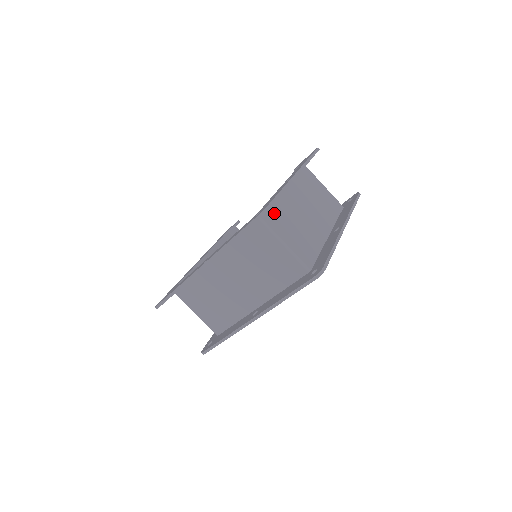
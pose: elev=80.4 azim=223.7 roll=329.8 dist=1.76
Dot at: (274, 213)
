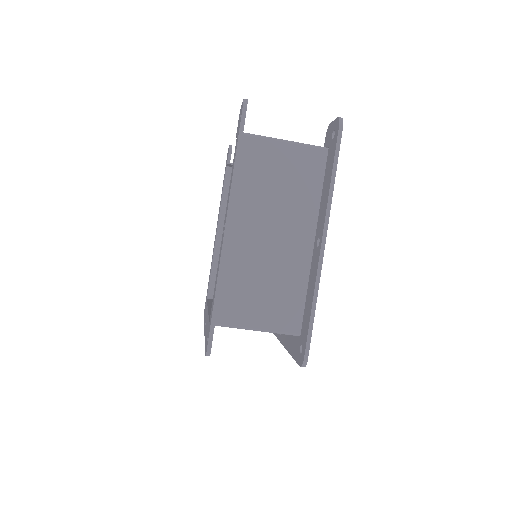
Dot at: (229, 296)
